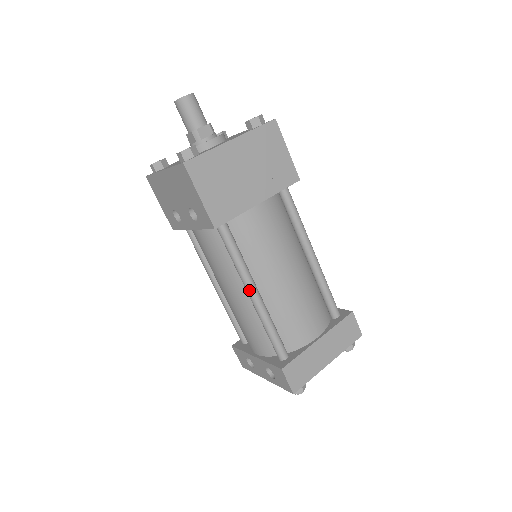
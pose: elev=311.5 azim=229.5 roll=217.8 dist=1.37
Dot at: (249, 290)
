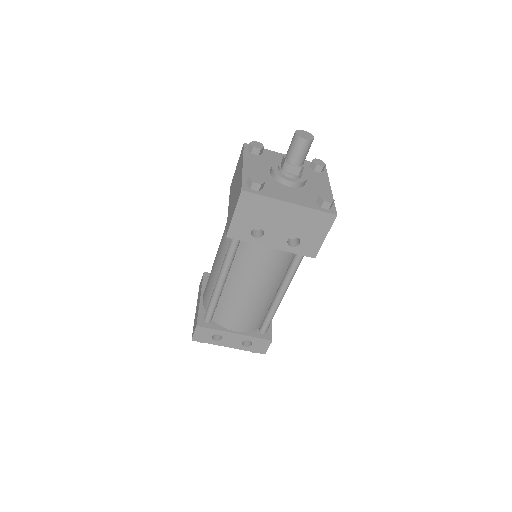
Dot at: (285, 292)
